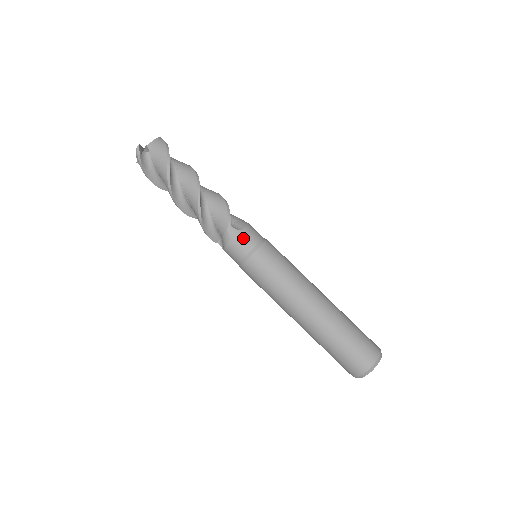
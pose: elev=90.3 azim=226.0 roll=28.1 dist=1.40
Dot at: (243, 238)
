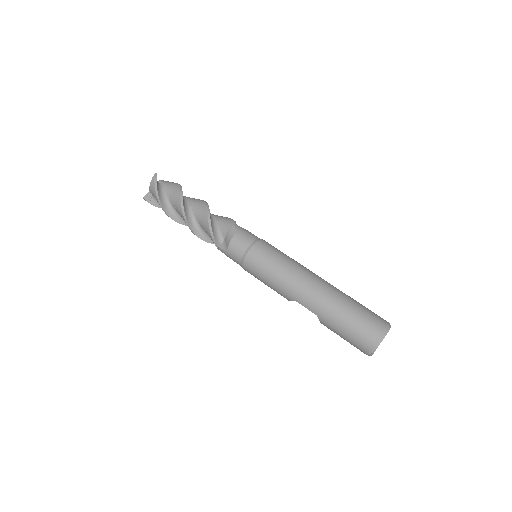
Dot at: (248, 232)
